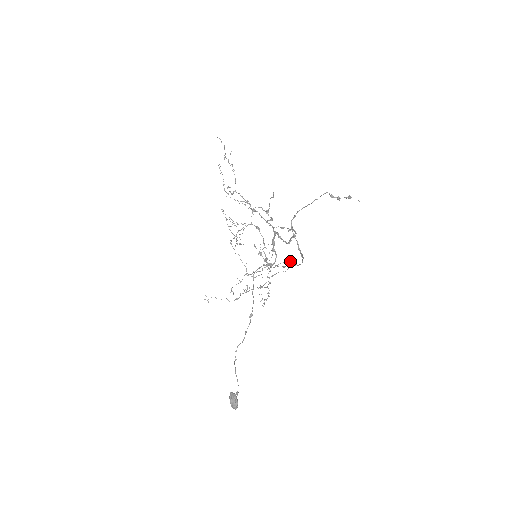
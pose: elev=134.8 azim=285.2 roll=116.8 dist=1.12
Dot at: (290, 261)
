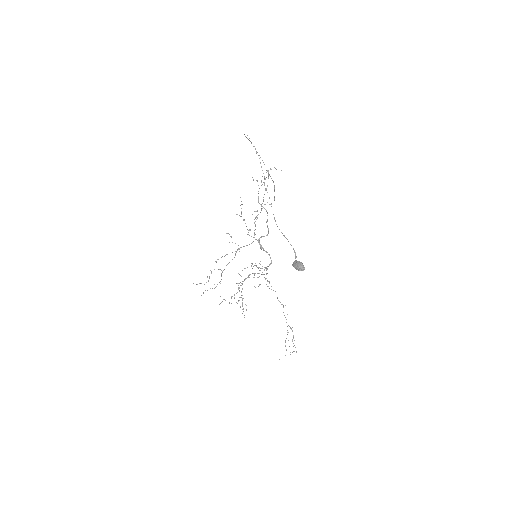
Dot at: (266, 177)
